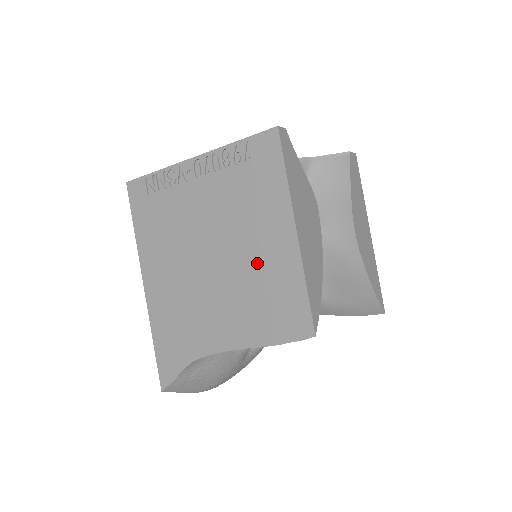
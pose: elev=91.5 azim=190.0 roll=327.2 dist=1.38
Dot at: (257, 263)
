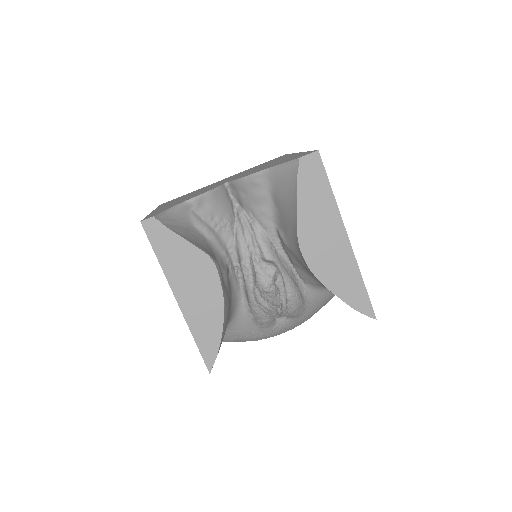
Dot at: occluded
